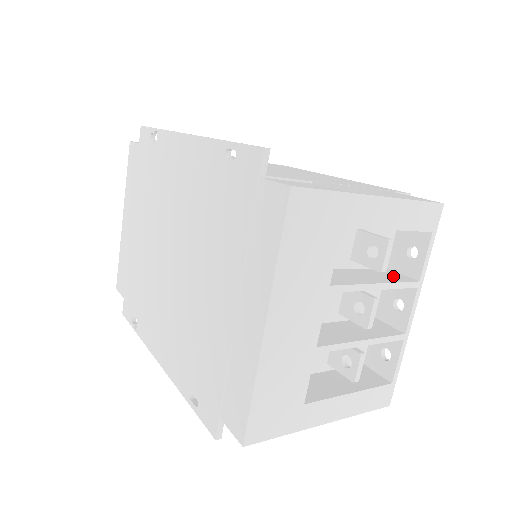
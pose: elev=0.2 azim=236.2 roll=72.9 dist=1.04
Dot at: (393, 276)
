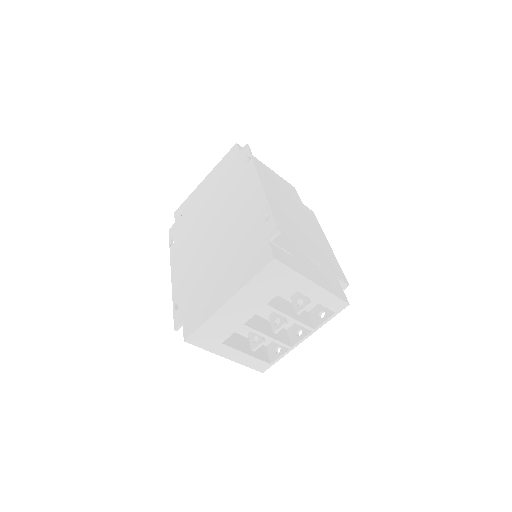
Dot at: (305, 318)
